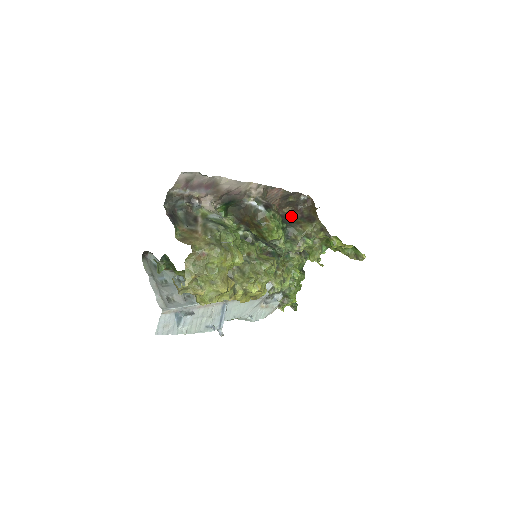
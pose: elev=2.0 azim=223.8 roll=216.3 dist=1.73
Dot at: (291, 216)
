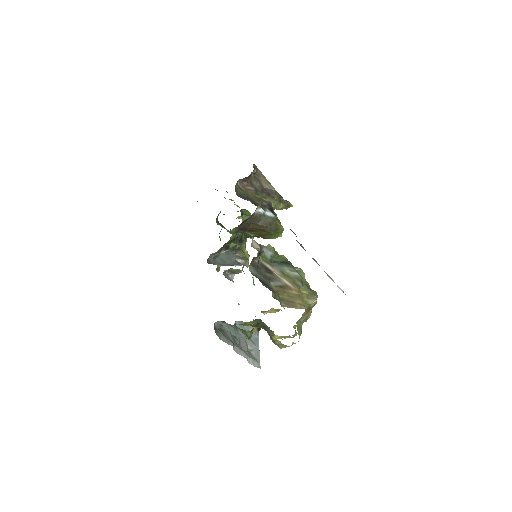
Dot at: (246, 192)
